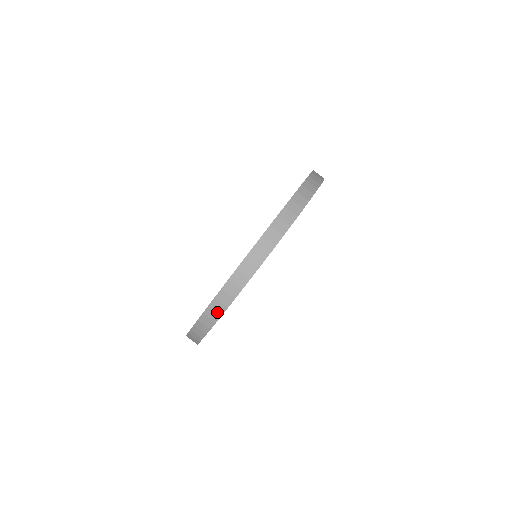
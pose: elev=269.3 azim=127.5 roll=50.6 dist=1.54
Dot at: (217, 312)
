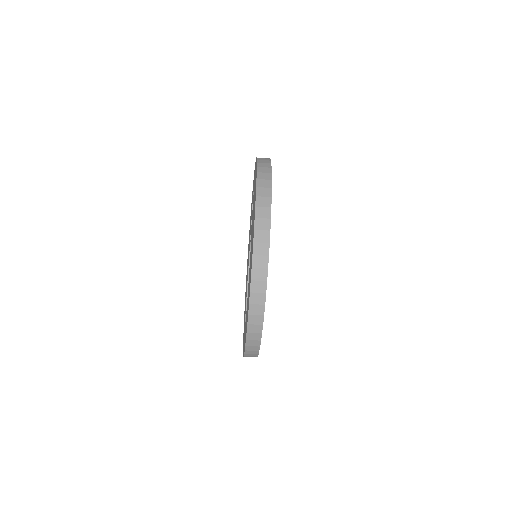
Dot at: (257, 324)
